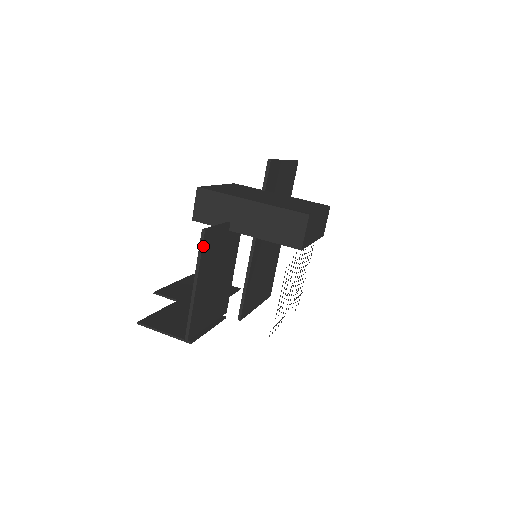
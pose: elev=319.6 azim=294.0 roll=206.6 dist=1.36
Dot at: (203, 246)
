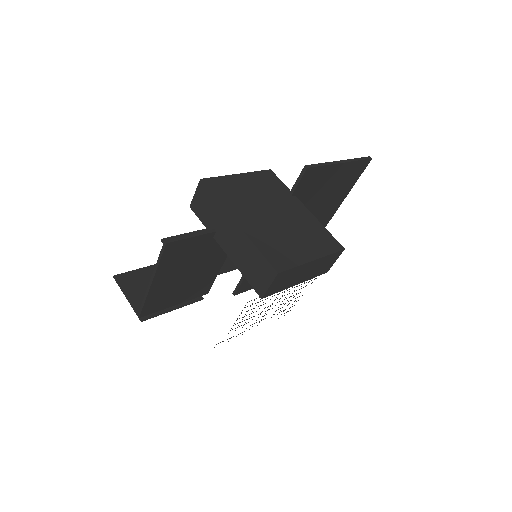
Dot at: (163, 255)
